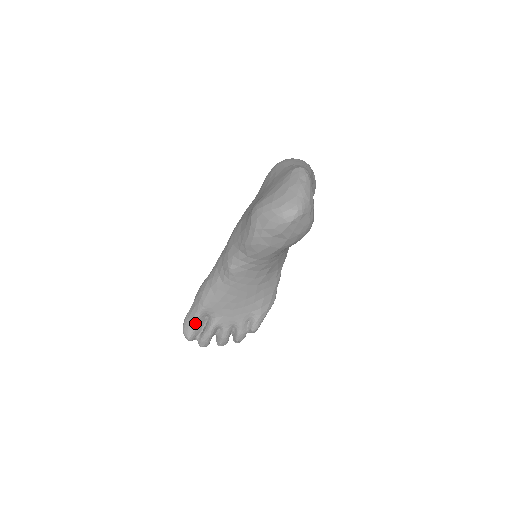
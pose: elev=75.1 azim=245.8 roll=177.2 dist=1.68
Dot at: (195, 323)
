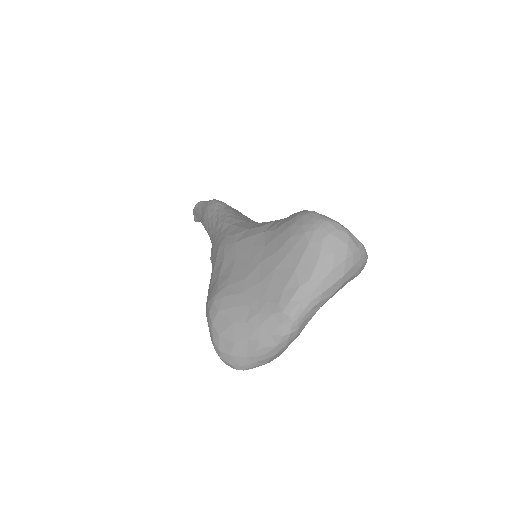
Dot at: occluded
